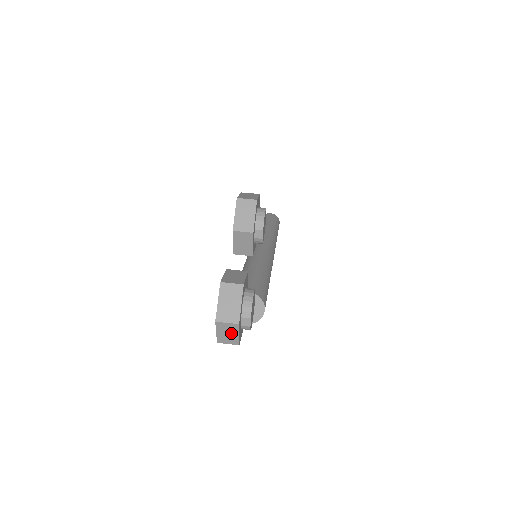
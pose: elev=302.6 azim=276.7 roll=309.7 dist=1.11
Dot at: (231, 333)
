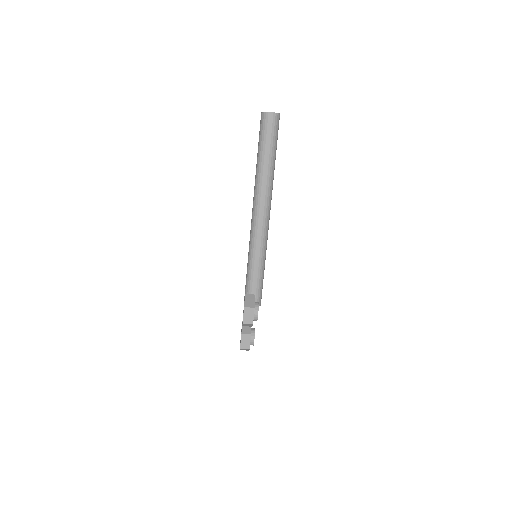
Dot at: occluded
